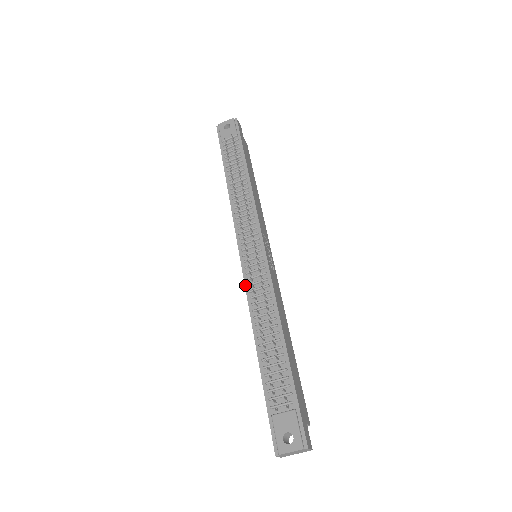
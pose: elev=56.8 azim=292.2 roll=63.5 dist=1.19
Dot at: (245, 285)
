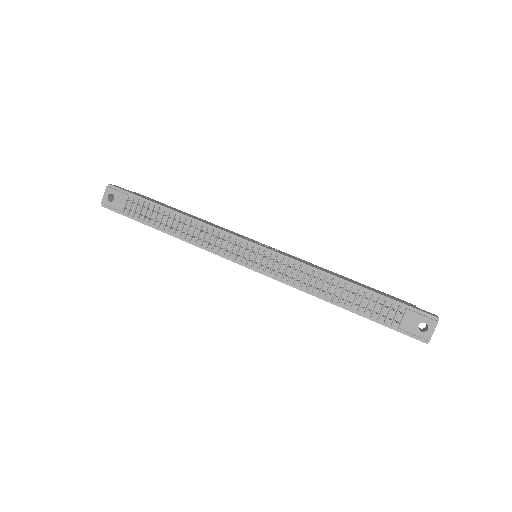
Dot at: (279, 281)
